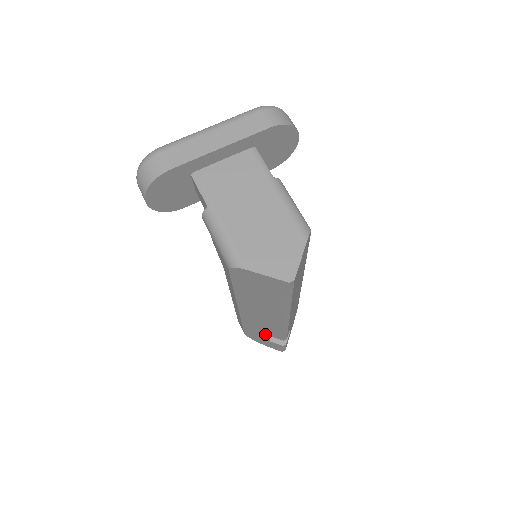
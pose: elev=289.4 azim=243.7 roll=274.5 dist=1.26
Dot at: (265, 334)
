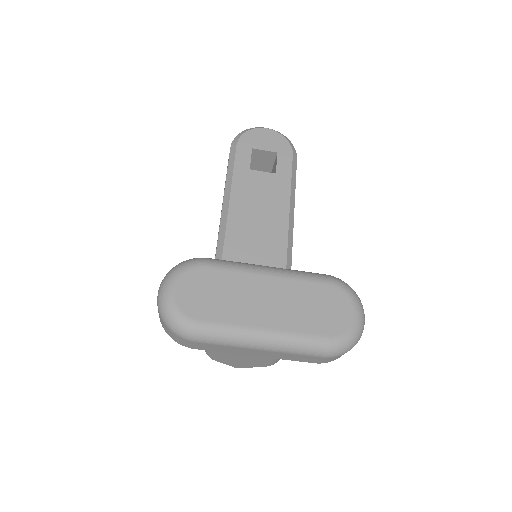
Dot at: occluded
